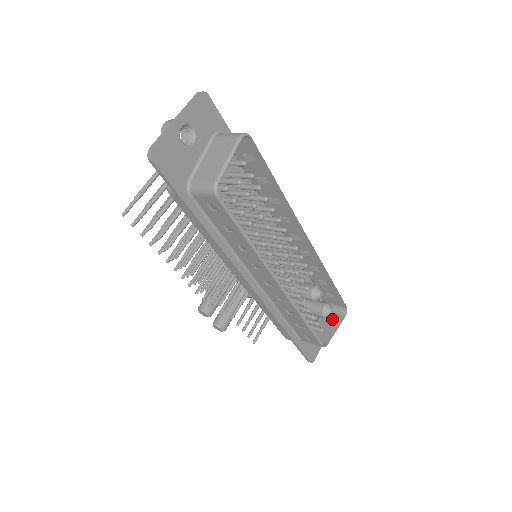
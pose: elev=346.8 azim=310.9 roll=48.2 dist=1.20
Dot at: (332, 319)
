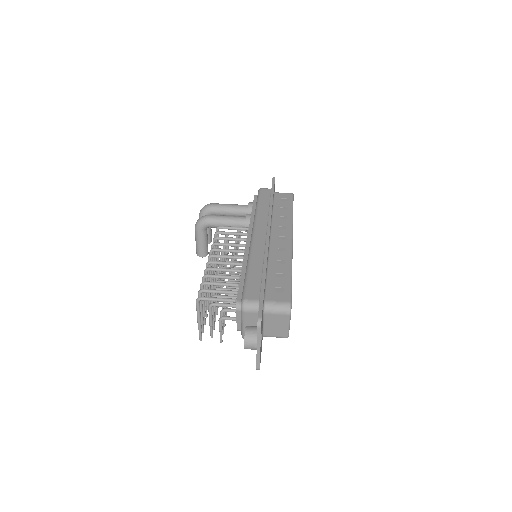
Dot at: occluded
